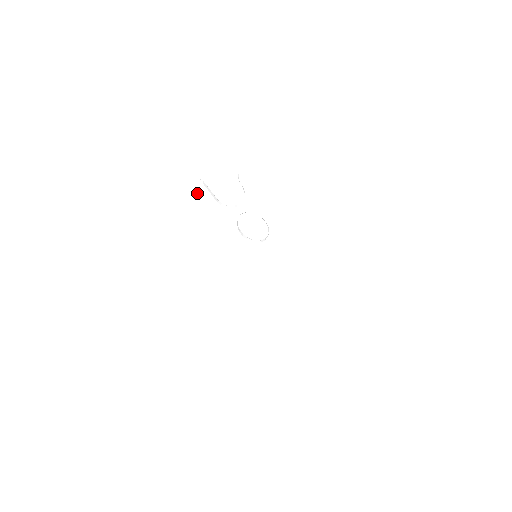
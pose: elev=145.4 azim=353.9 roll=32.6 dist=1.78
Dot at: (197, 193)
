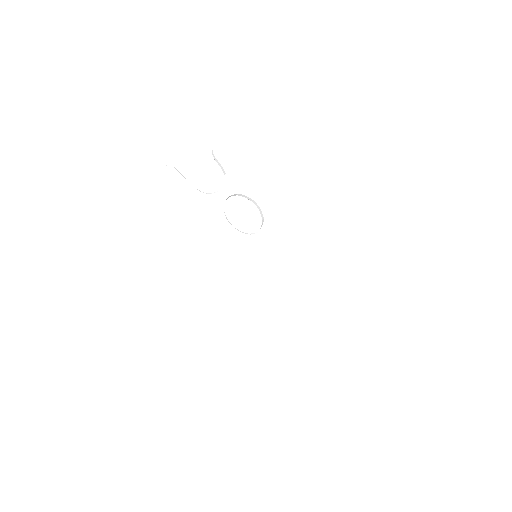
Dot at: (170, 180)
